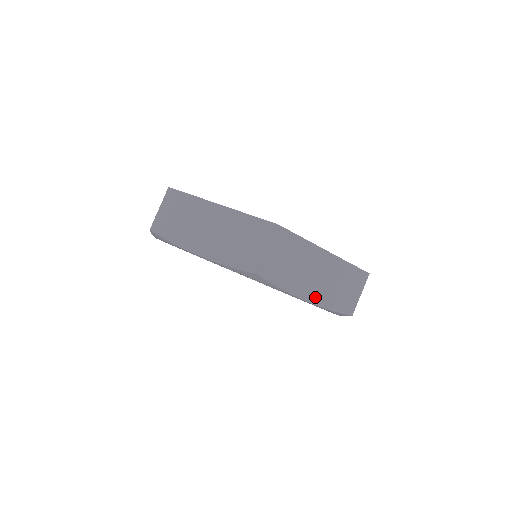
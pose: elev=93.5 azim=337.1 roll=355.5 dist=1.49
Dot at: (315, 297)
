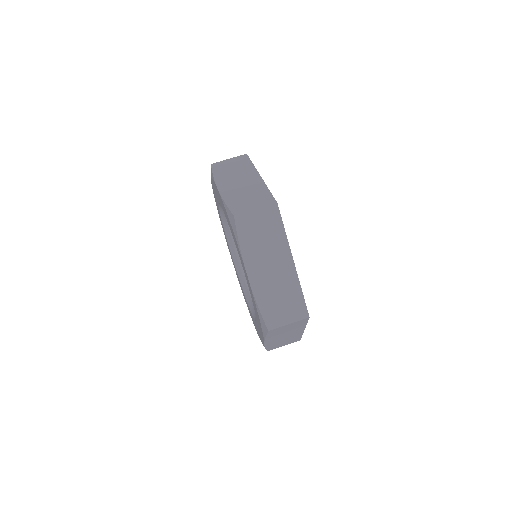
Dot at: (270, 343)
